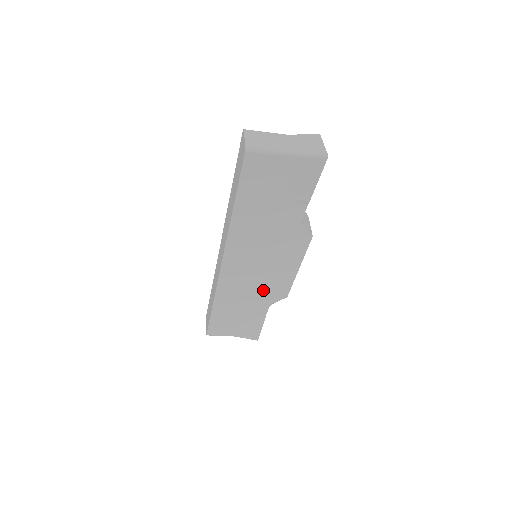
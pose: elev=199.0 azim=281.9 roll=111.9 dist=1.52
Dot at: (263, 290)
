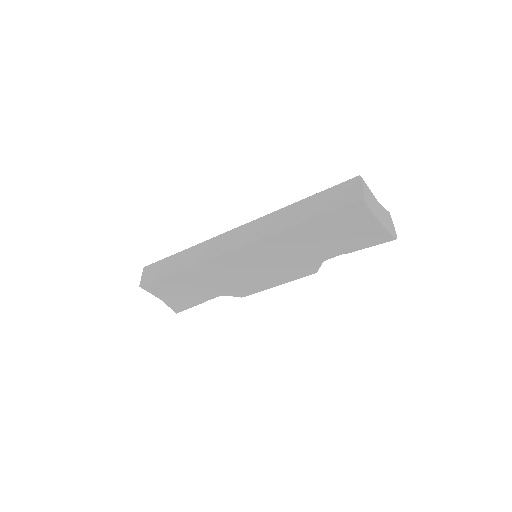
Dot at: (234, 283)
